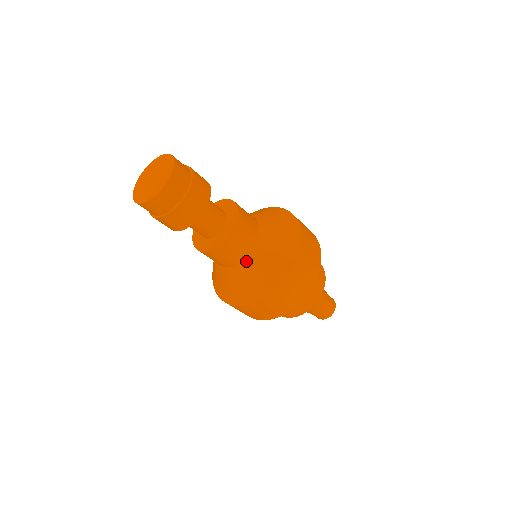
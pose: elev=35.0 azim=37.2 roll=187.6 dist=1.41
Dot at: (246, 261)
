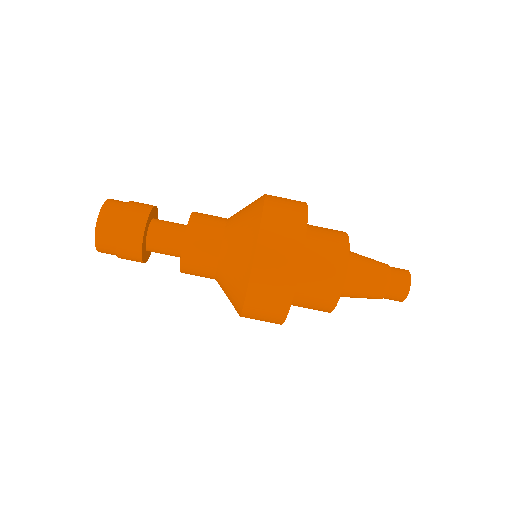
Dot at: (217, 274)
